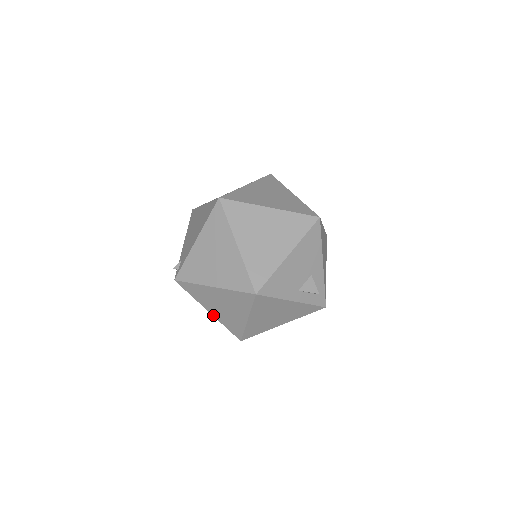
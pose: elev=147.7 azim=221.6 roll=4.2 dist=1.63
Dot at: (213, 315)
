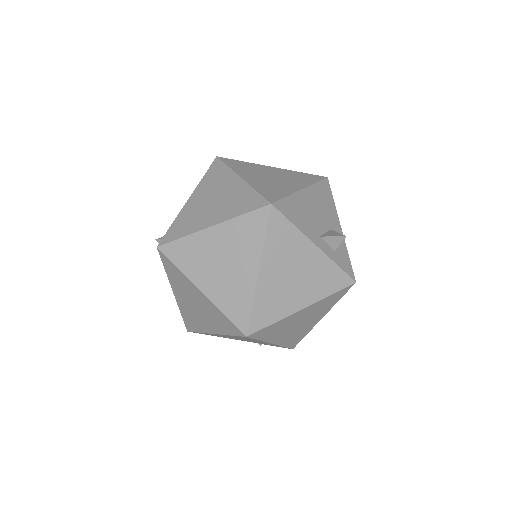
Dot at: (206, 295)
